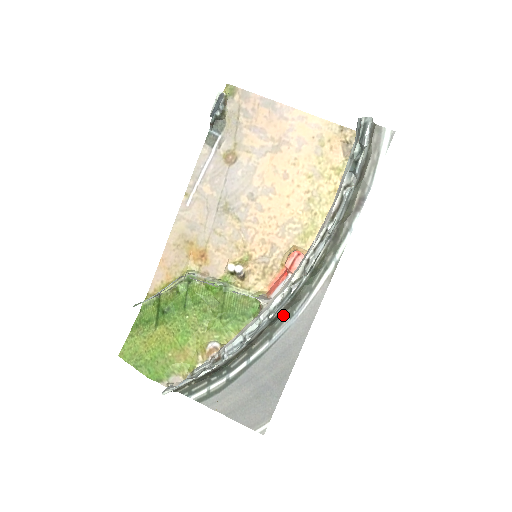
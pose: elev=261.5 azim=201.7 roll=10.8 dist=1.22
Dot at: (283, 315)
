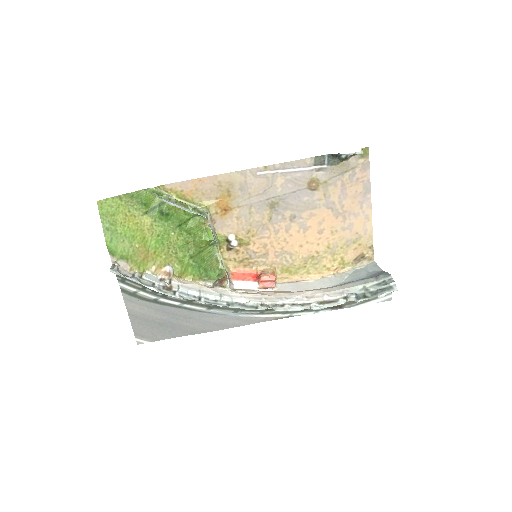
Dot at: occluded
